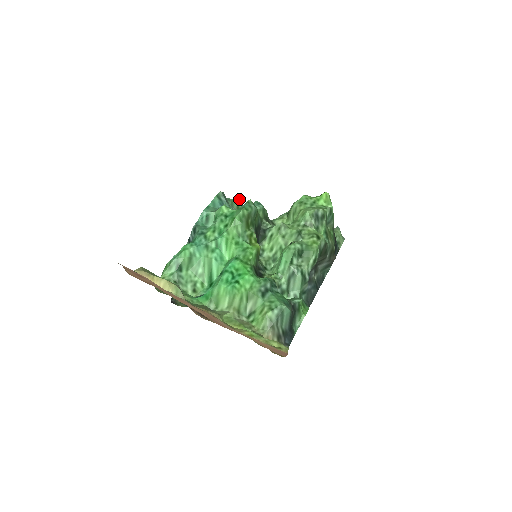
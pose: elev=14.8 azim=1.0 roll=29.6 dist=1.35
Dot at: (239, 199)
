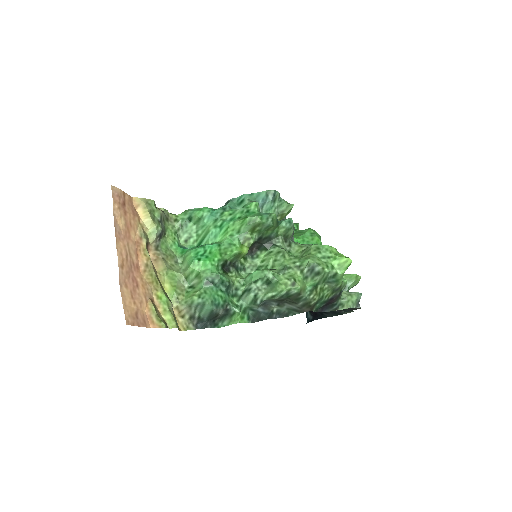
Dot at: (291, 206)
